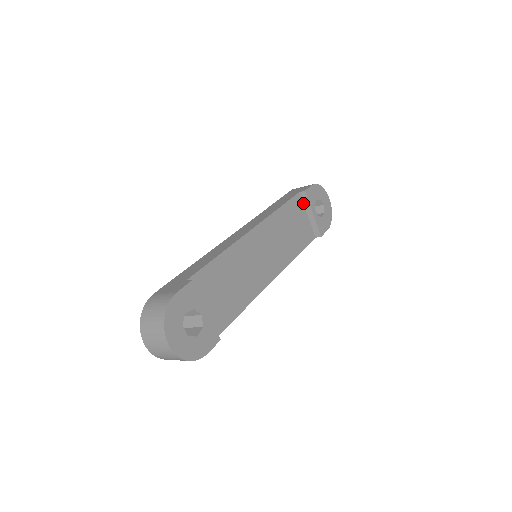
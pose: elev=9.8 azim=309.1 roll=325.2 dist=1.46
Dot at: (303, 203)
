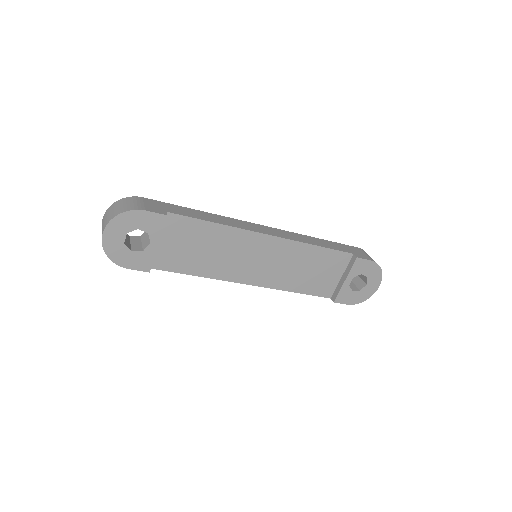
Dot at: (348, 264)
